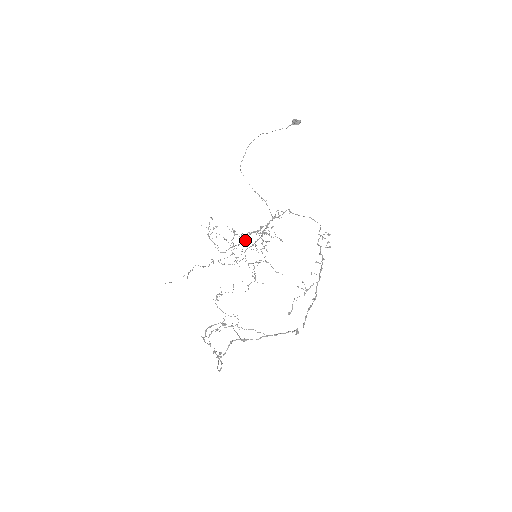
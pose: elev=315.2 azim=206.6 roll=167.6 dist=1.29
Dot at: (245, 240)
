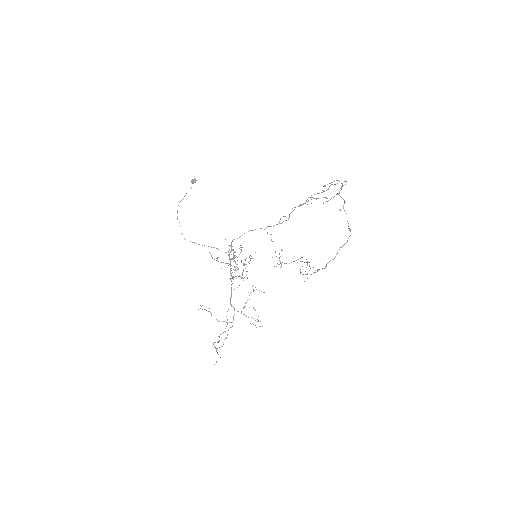
Dot at: (236, 264)
